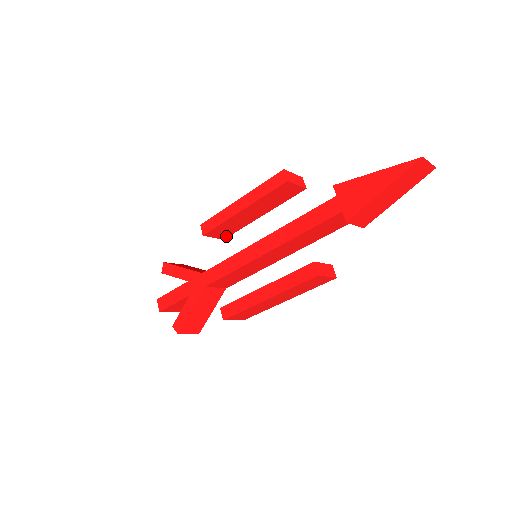
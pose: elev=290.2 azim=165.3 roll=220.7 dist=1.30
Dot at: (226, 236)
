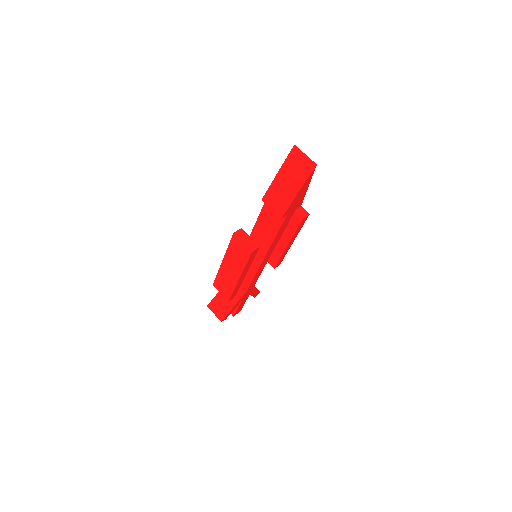
Dot at: (275, 264)
